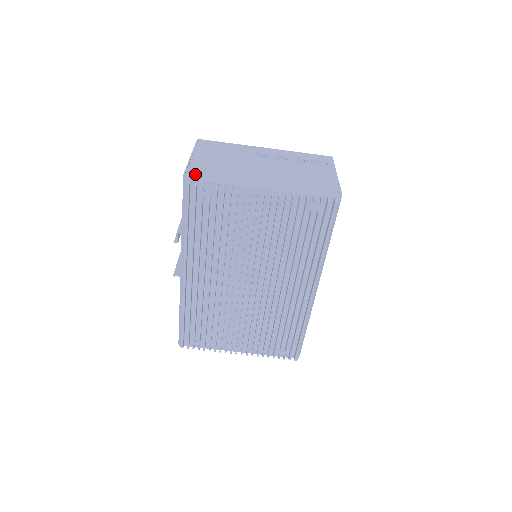
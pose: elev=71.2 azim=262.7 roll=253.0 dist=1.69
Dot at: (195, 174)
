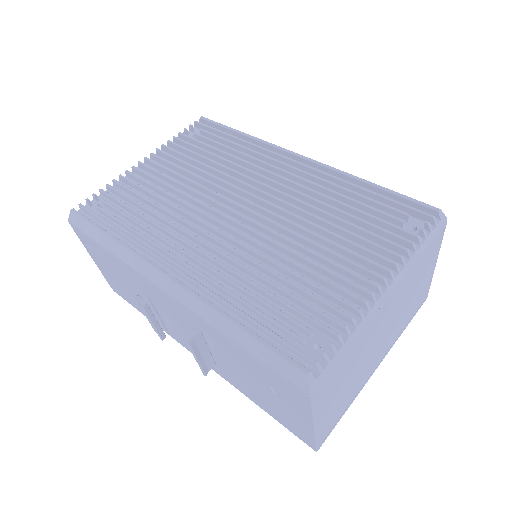
Dot at: occluded
